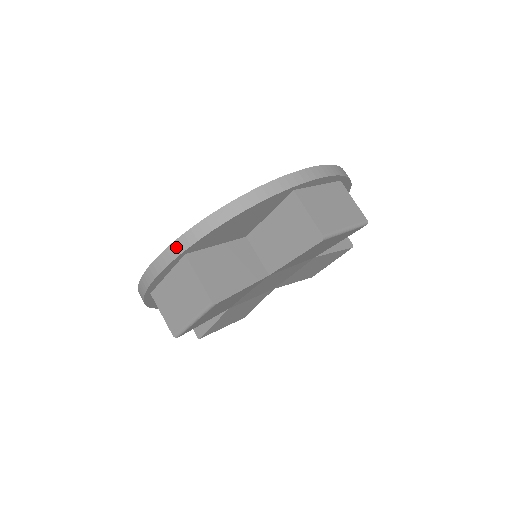
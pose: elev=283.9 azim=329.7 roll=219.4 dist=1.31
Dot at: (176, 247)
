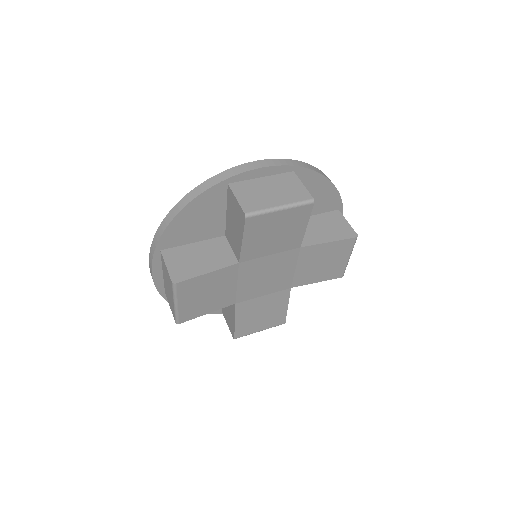
Dot at: (153, 246)
